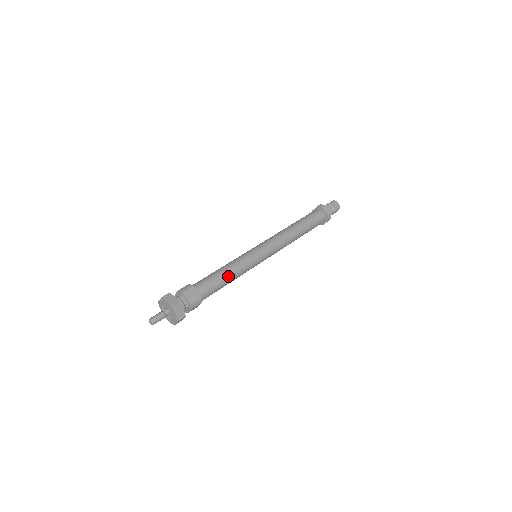
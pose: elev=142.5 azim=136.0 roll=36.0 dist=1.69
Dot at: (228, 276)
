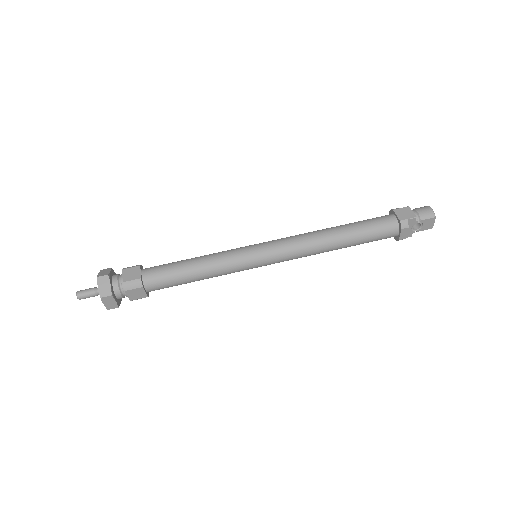
Dot at: (193, 266)
